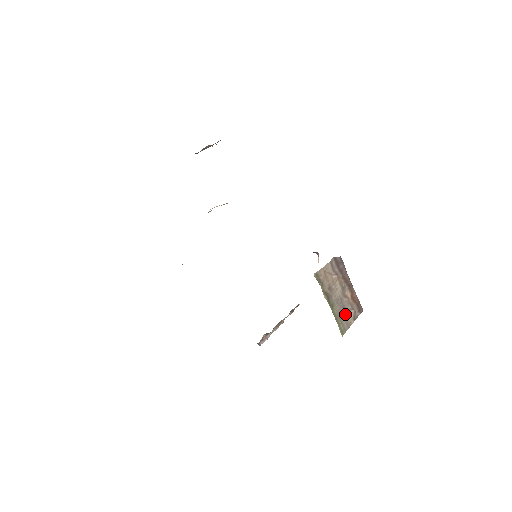
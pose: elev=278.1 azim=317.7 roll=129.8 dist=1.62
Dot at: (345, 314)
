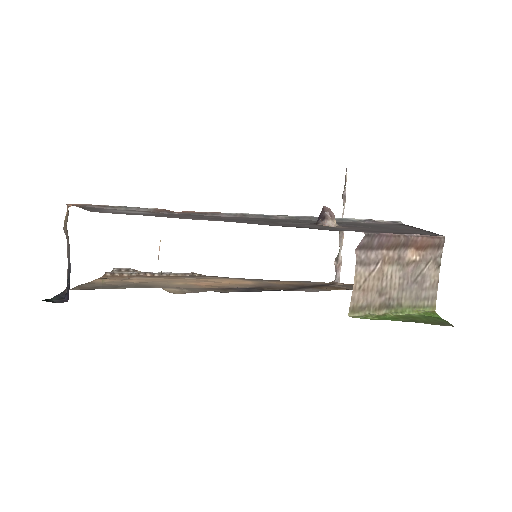
Dot at: (422, 282)
